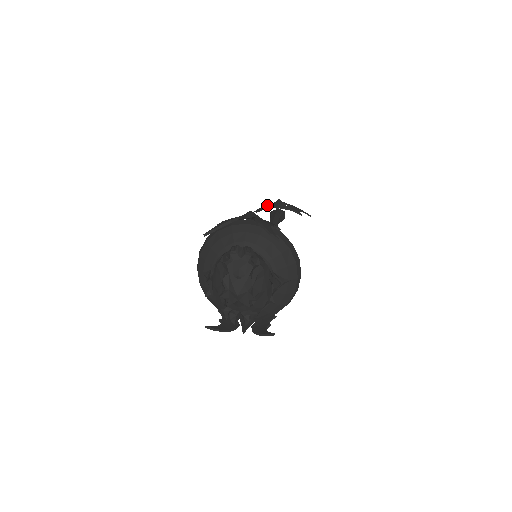
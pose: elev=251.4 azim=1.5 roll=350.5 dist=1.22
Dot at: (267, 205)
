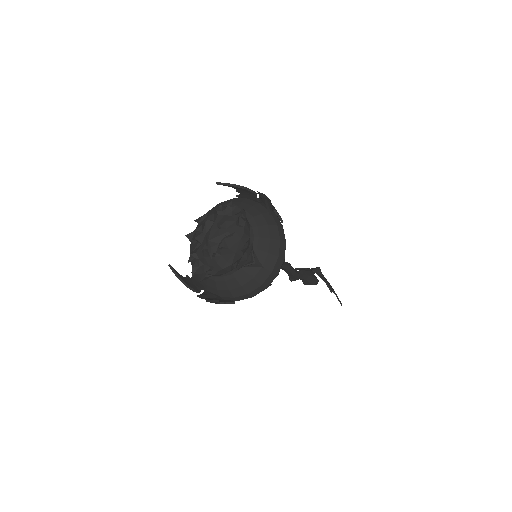
Dot at: occluded
